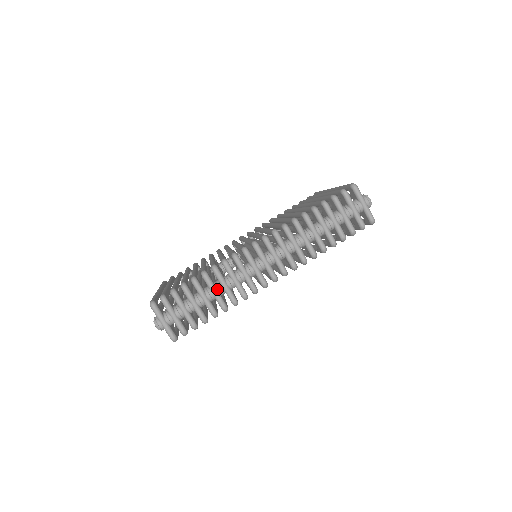
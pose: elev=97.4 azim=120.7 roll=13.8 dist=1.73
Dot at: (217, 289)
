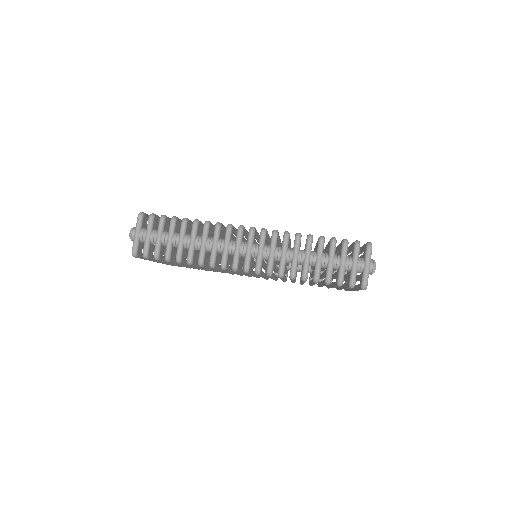
Dot at: (196, 241)
